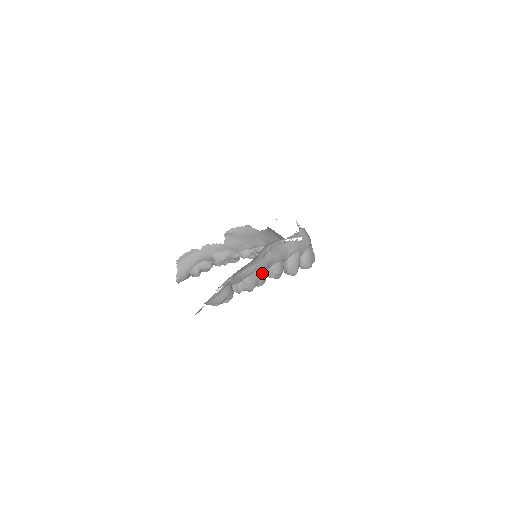
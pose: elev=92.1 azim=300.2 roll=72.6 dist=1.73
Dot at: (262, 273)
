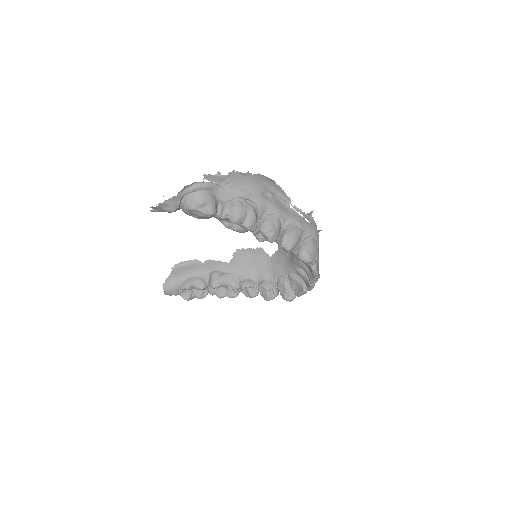
Dot at: (255, 211)
